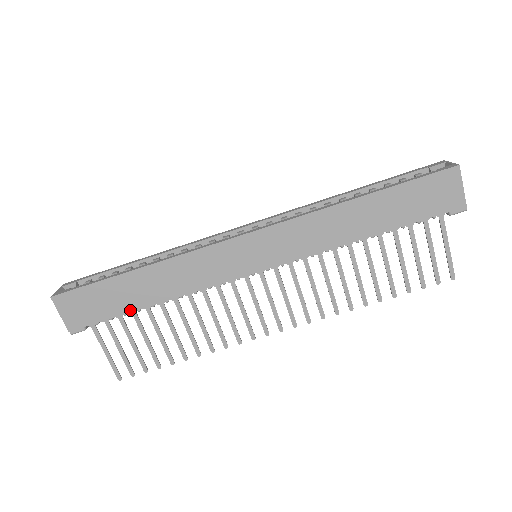
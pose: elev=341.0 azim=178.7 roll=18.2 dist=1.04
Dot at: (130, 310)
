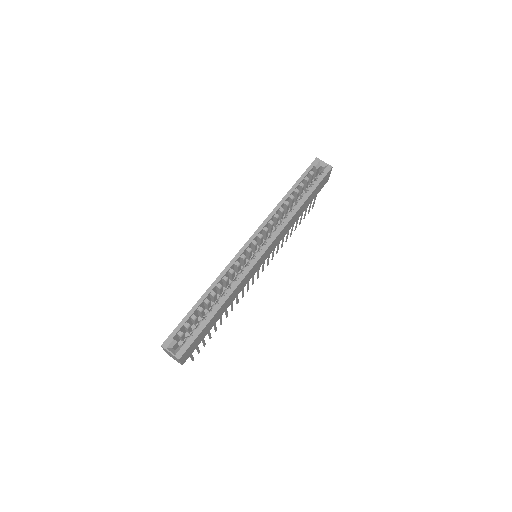
Dot at: occluded
